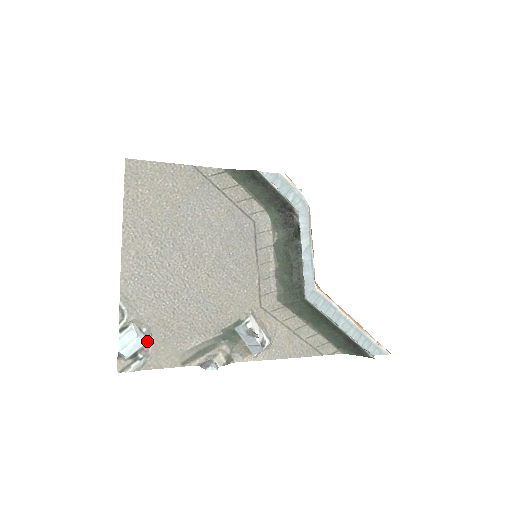
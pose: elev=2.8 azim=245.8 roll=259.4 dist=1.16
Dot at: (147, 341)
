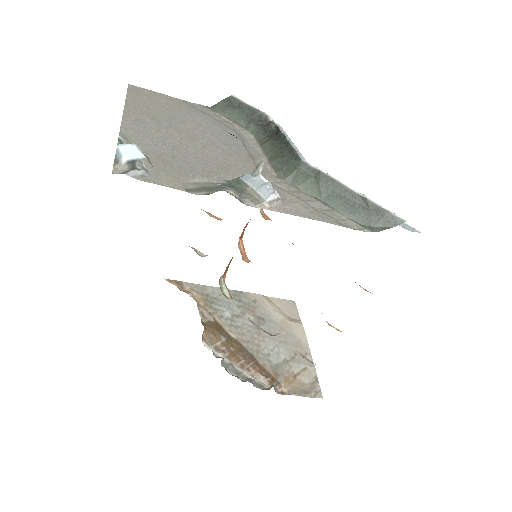
Dot at: (146, 158)
